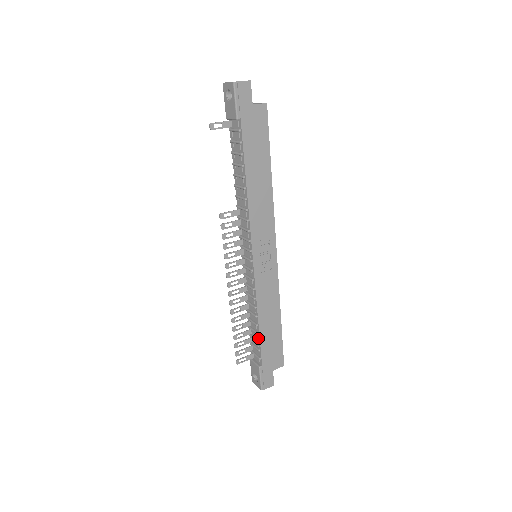
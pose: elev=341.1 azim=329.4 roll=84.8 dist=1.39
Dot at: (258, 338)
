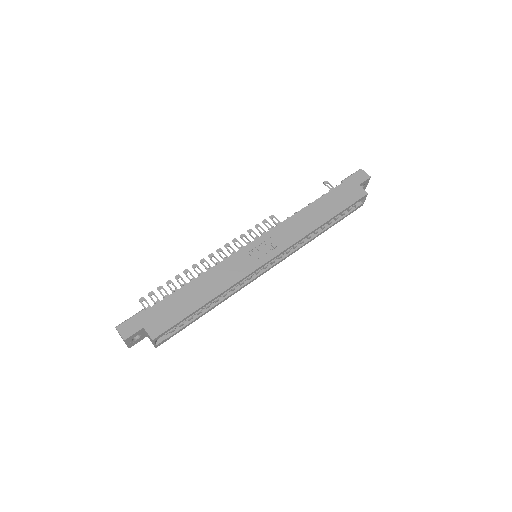
Dot at: (178, 291)
